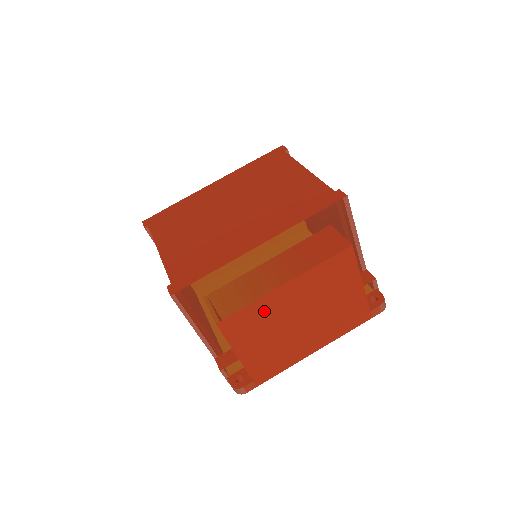
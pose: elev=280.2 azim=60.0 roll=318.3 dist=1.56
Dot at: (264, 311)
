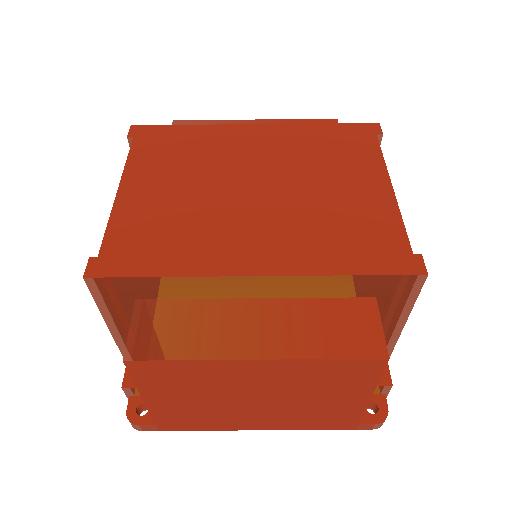
Dot at: (206, 373)
